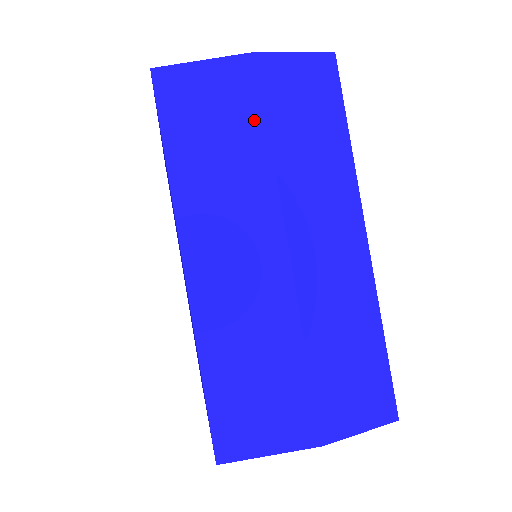
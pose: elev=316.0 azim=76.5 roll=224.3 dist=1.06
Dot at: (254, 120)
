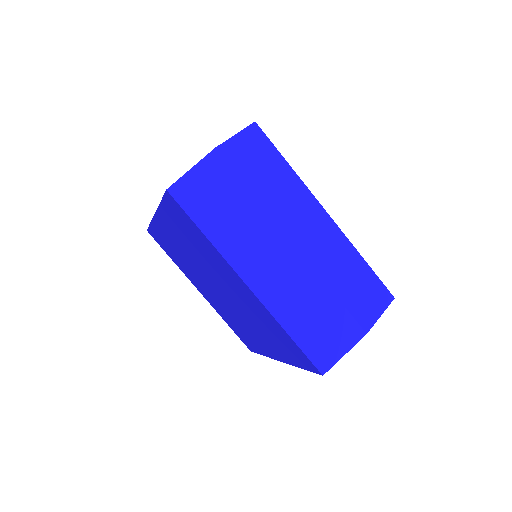
Dot at: (237, 186)
